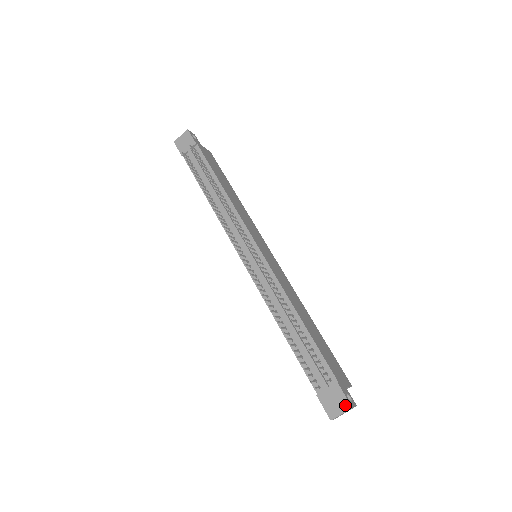
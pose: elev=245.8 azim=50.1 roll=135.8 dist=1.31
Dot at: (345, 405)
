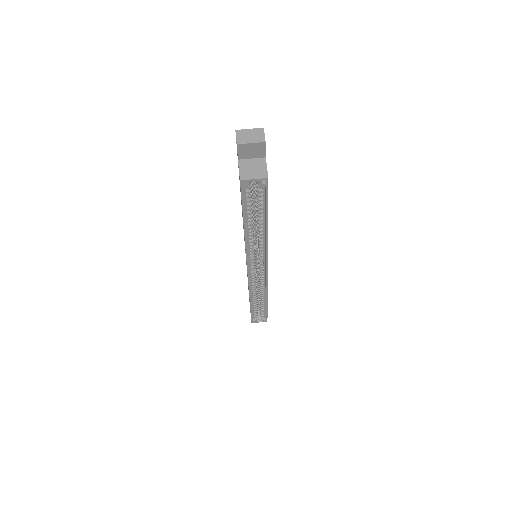
Dot at: (258, 132)
